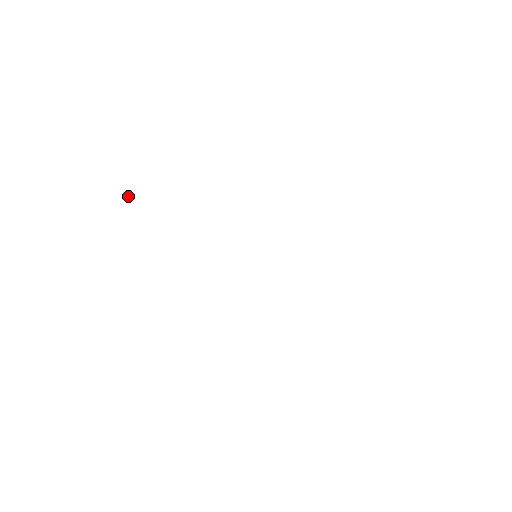
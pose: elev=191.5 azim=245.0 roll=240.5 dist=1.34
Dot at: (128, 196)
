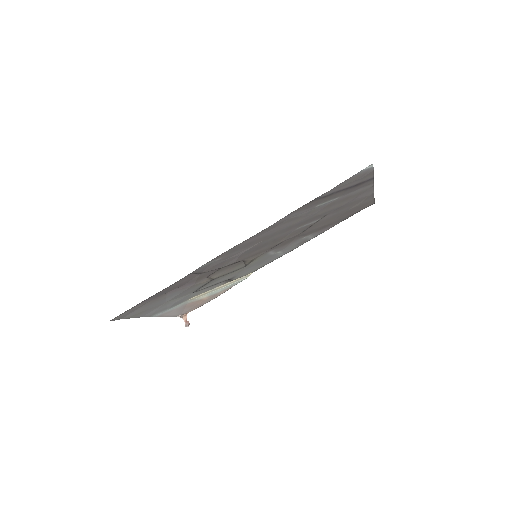
Dot at: (185, 323)
